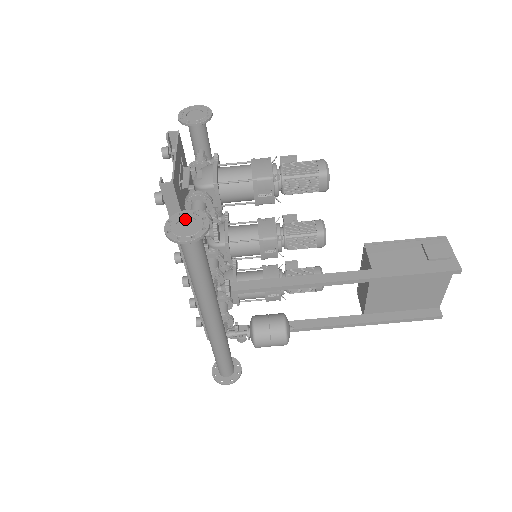
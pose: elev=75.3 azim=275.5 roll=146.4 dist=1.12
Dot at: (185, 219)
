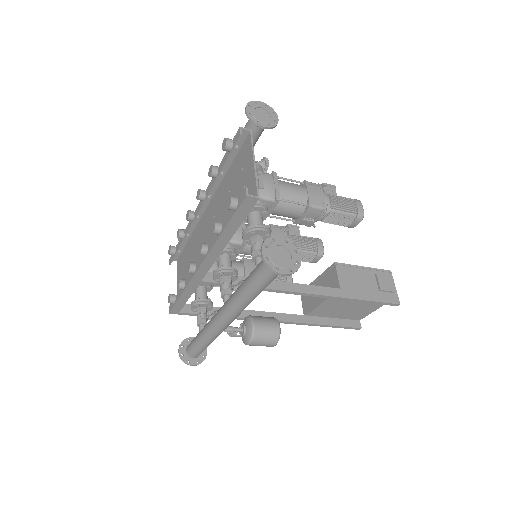
Dot at: (279, 247)
